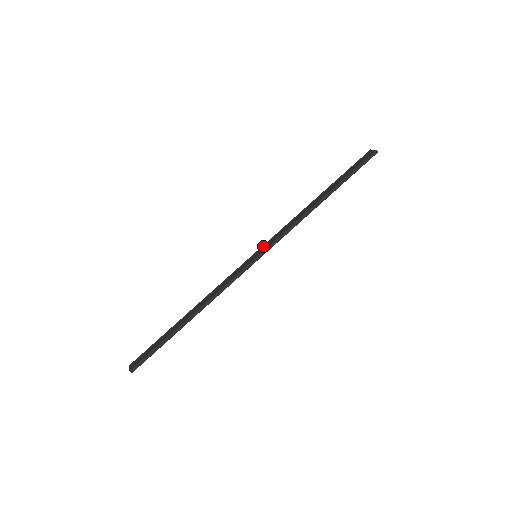
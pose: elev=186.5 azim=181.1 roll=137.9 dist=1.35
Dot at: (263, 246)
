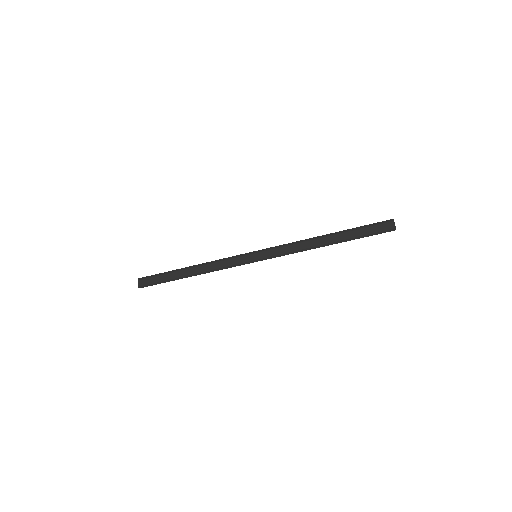
Dot at: (265, 251)
